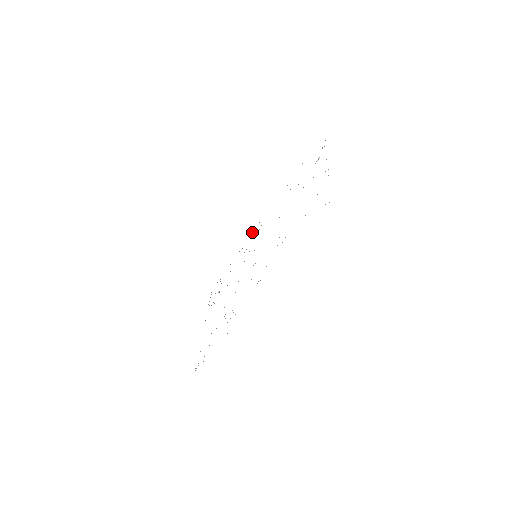
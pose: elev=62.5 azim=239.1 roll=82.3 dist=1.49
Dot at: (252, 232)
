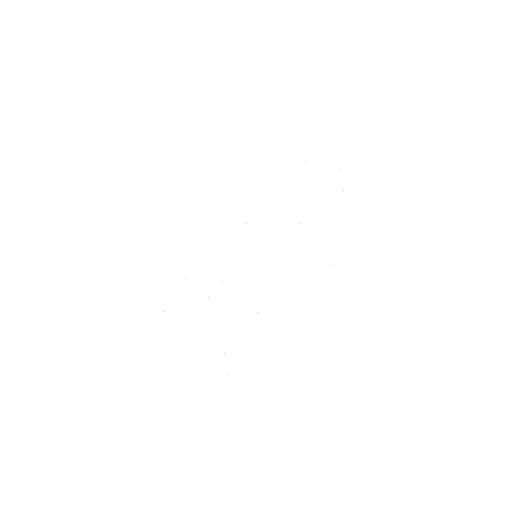
Dot at: occluded
